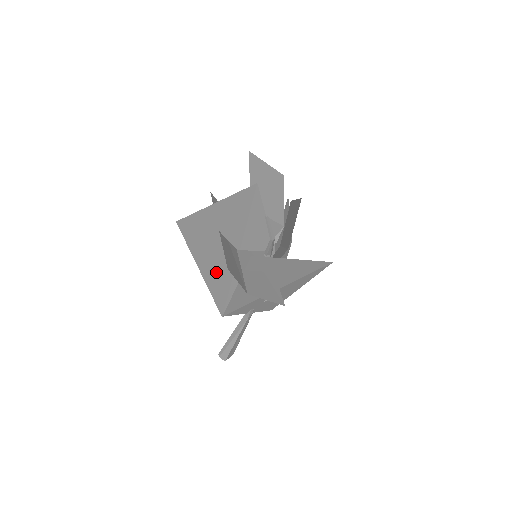
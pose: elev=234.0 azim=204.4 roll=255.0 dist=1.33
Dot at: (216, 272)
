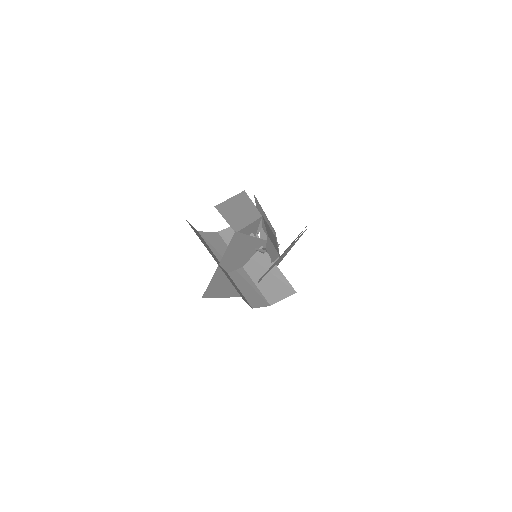
Dot at: occluded
